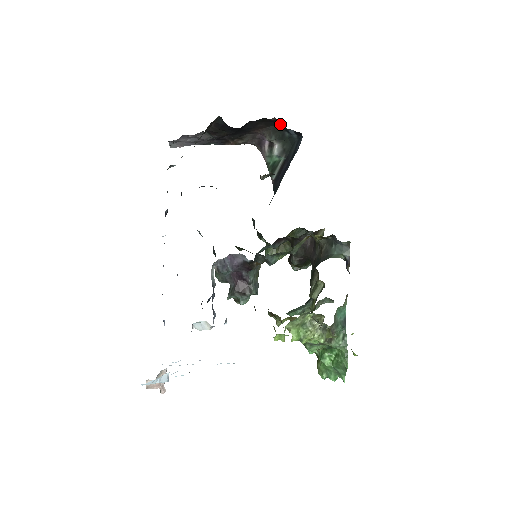
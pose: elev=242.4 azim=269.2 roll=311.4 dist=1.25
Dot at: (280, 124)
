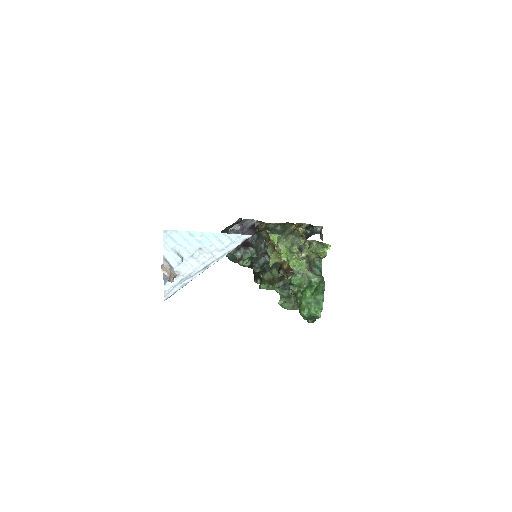
Dot at: occluded
